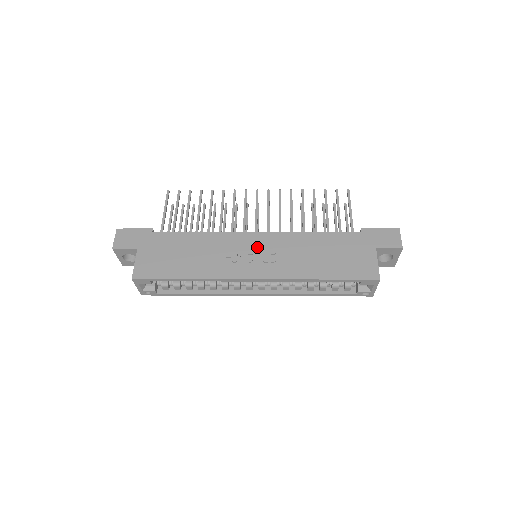
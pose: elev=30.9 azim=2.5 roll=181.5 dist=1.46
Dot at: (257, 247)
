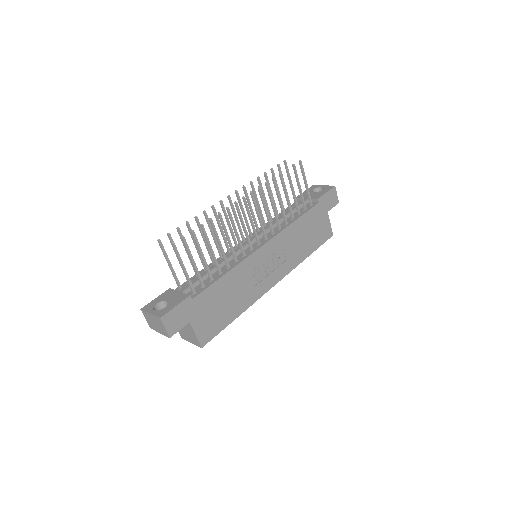
Dot at: (268, 257)
